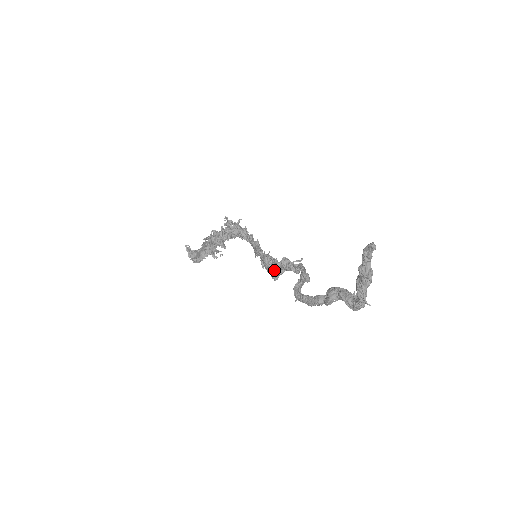
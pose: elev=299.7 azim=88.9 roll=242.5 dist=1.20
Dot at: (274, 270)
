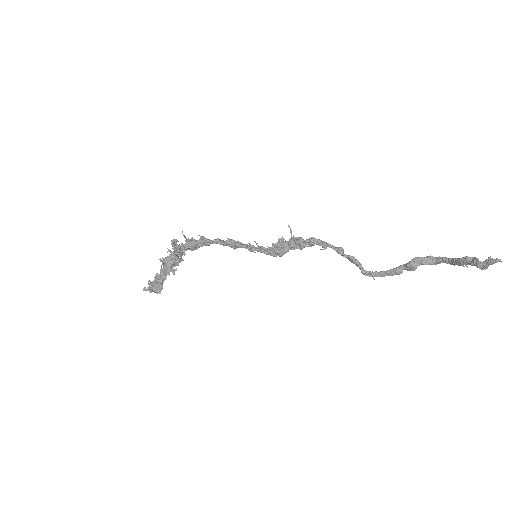
Dot at: occluded
